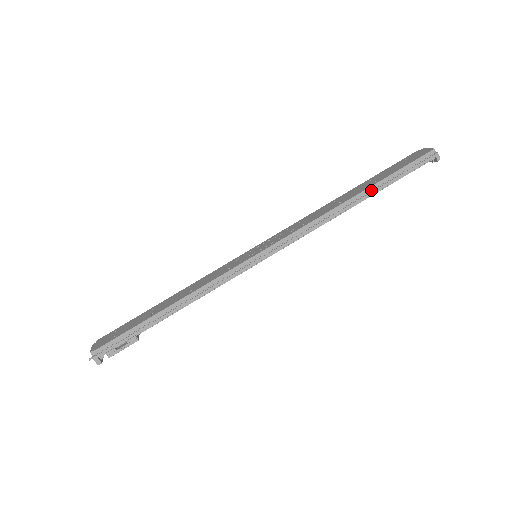
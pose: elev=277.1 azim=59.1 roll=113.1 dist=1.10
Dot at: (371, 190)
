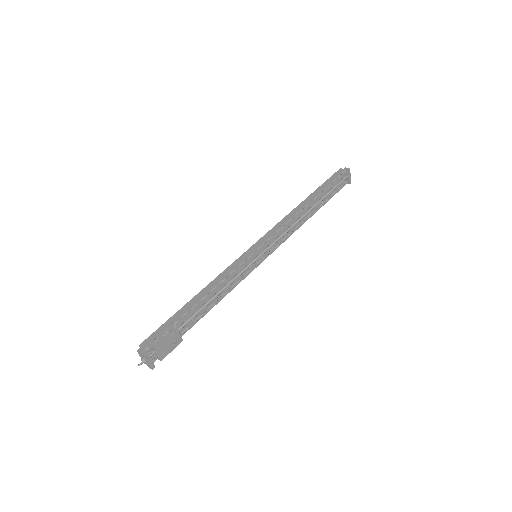
Dot at: (314, 195)
